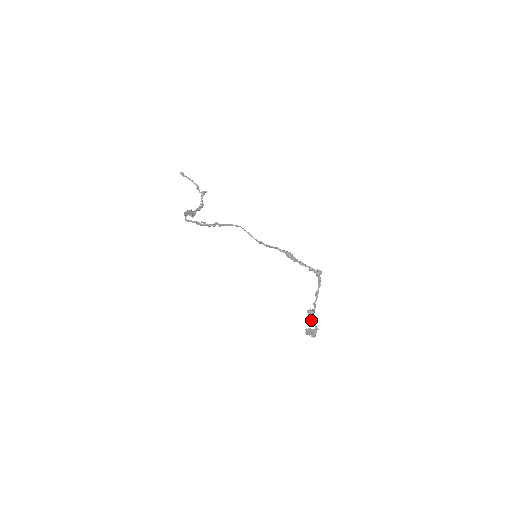
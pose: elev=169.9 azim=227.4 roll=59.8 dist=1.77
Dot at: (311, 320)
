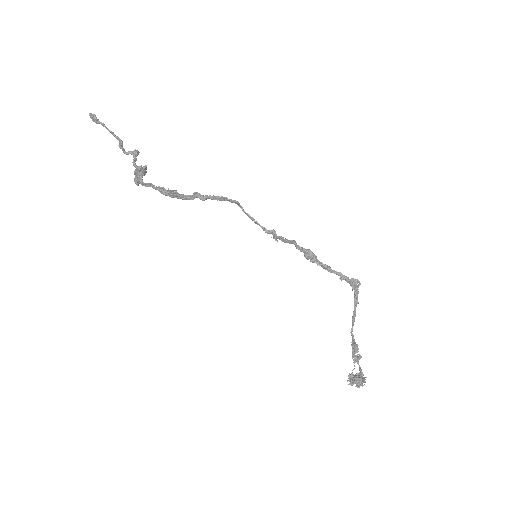
Dot at: (354, 360)
